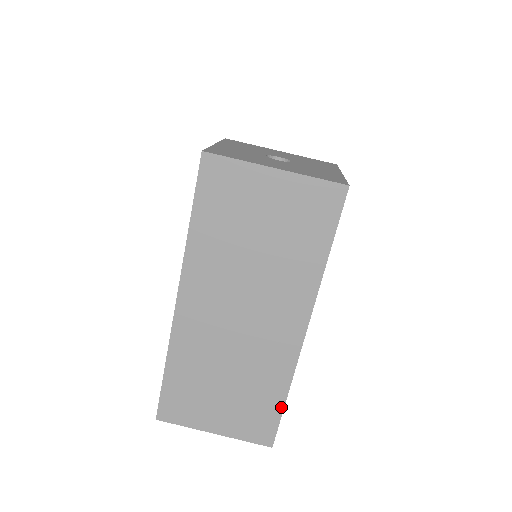
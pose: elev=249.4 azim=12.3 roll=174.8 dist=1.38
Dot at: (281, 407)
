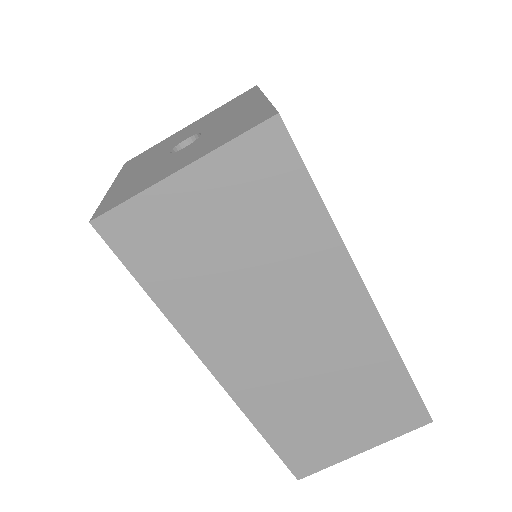
Dot at: (409, 383)
